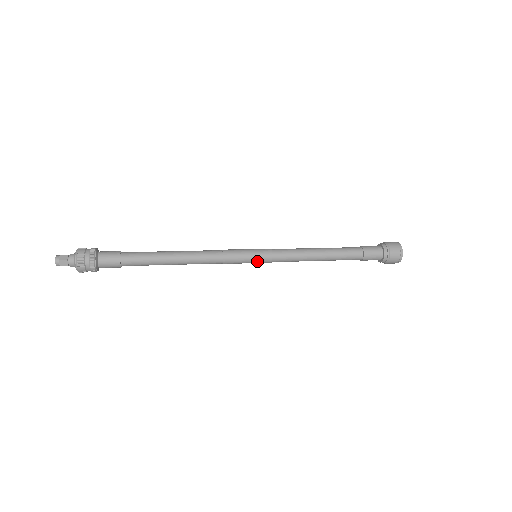
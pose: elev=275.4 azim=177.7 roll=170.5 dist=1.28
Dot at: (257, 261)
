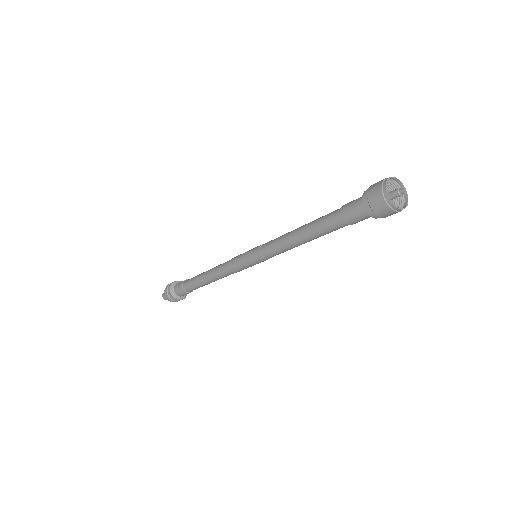
Dot at: (260, 262)
